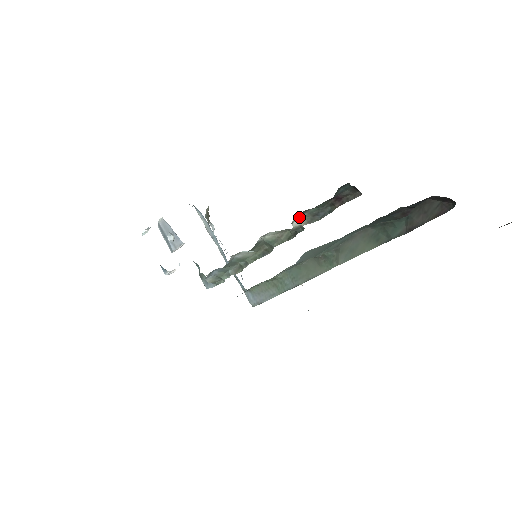
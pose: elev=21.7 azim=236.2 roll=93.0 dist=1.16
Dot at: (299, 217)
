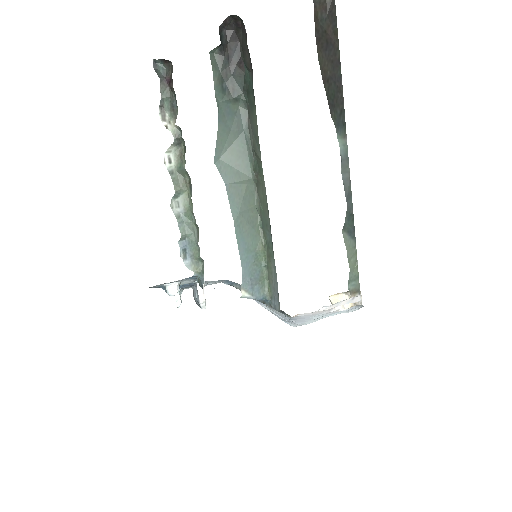
Dot at: (166, 119)
